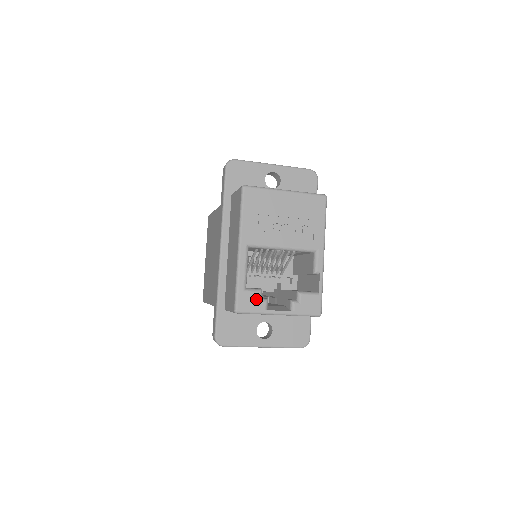
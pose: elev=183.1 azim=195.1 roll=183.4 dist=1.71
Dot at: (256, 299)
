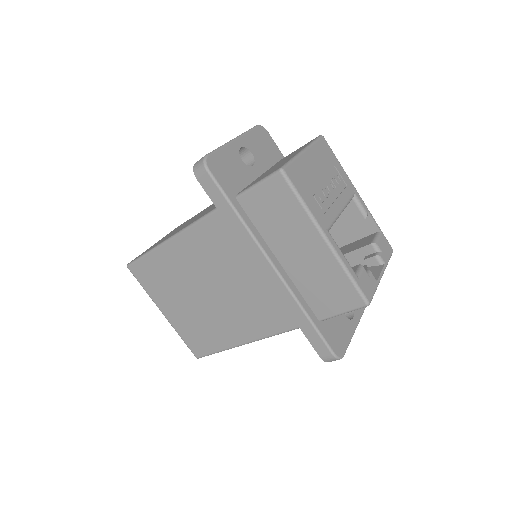
Dot at: (367, 277)
